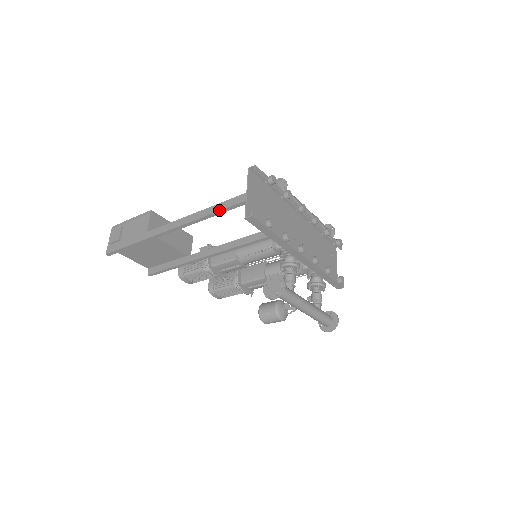
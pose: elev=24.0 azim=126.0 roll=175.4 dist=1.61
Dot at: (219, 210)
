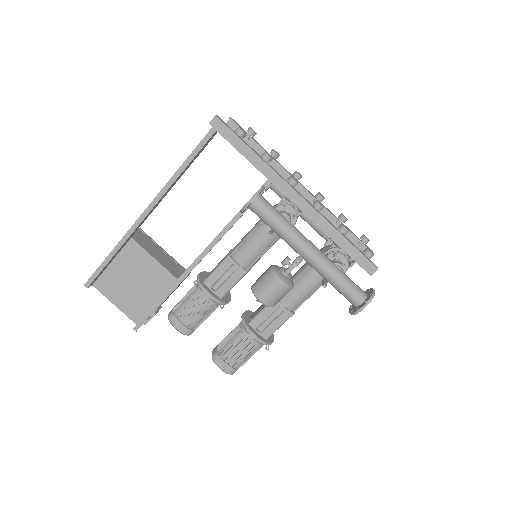
Dot at: (192, 152)
